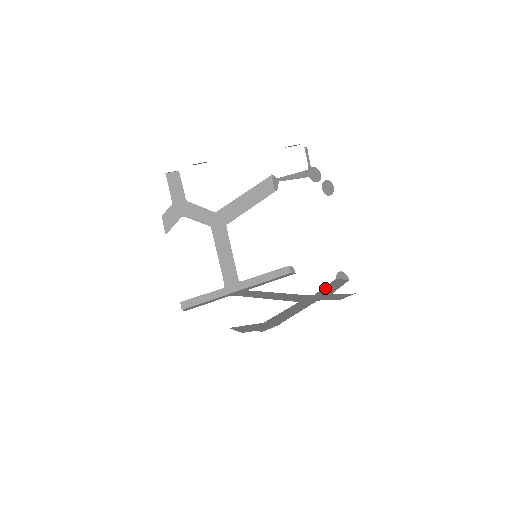
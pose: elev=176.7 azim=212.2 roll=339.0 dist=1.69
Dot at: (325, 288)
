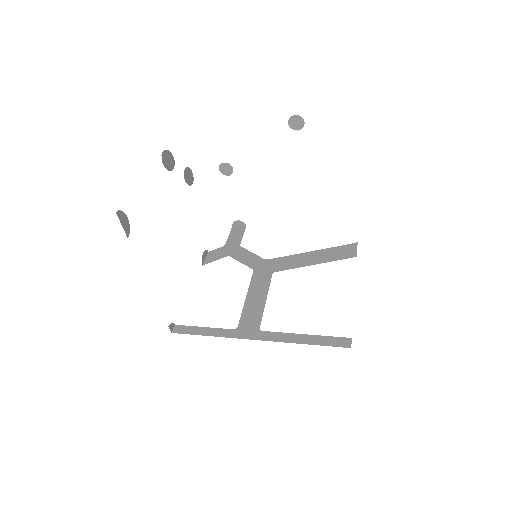
Dot at: occluded
